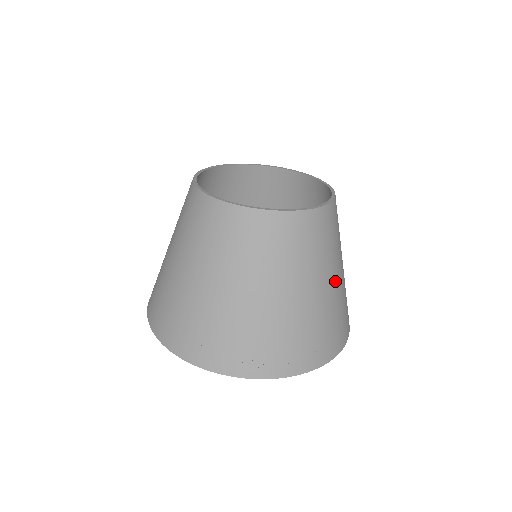
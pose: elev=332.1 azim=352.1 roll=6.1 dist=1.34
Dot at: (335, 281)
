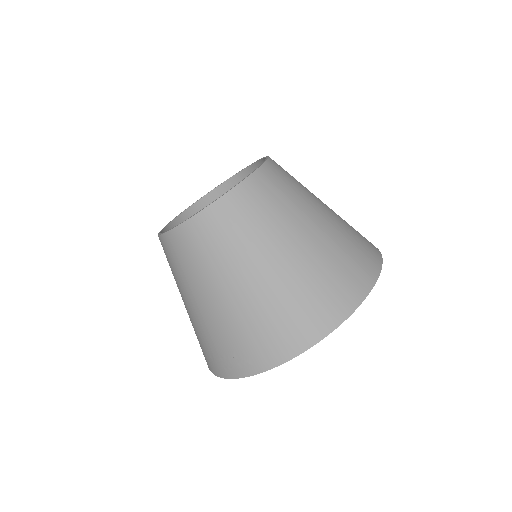
Dot at: (237, 289)
